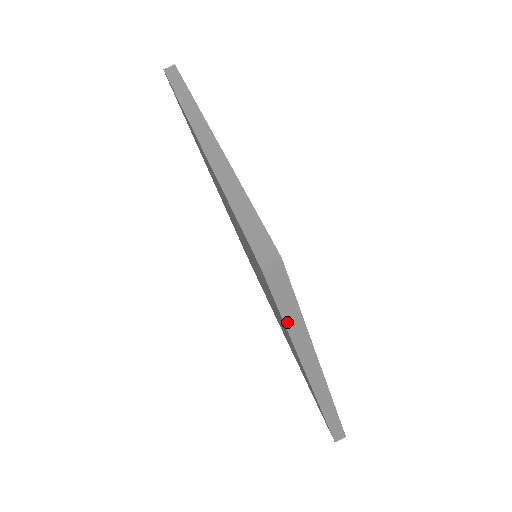
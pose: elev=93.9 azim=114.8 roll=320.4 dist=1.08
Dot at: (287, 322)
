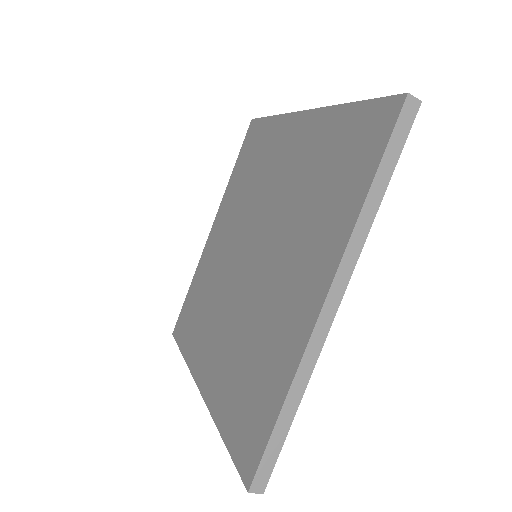
Dot at: (226, 443)
